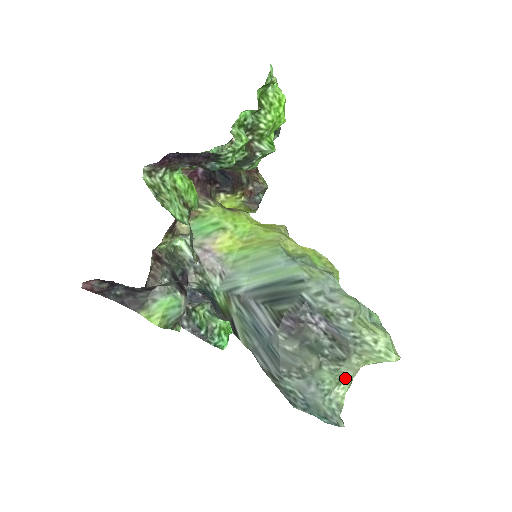
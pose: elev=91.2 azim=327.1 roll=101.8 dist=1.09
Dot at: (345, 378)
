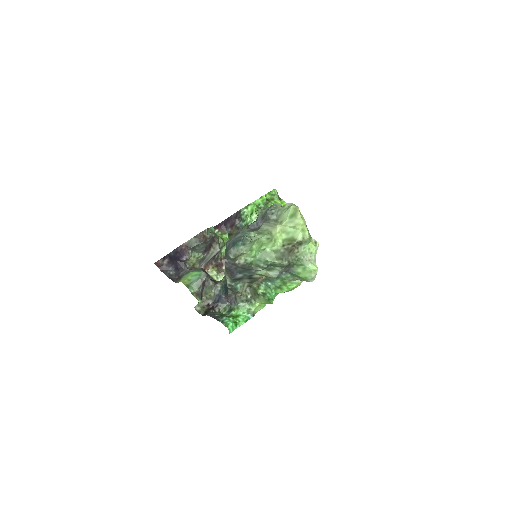
Dot at: (264, 232)
